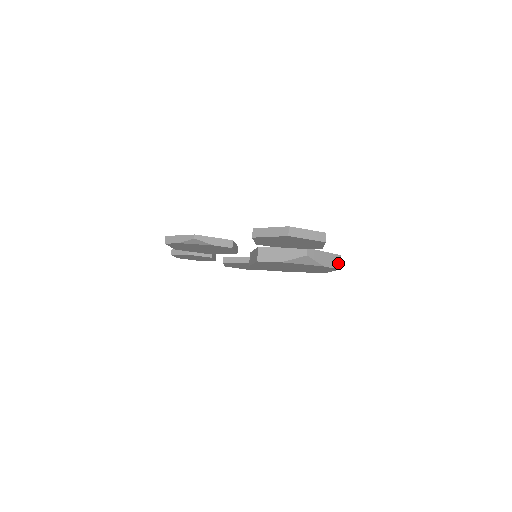
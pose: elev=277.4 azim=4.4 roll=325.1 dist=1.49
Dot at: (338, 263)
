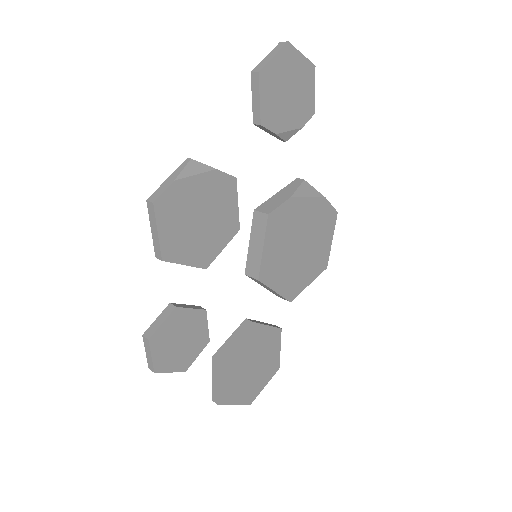
Dot at: occluded
